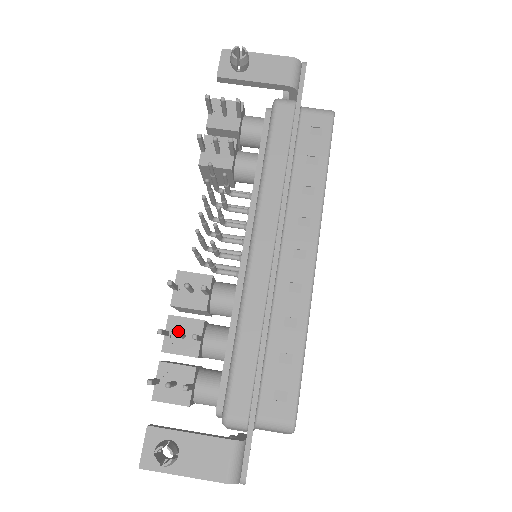
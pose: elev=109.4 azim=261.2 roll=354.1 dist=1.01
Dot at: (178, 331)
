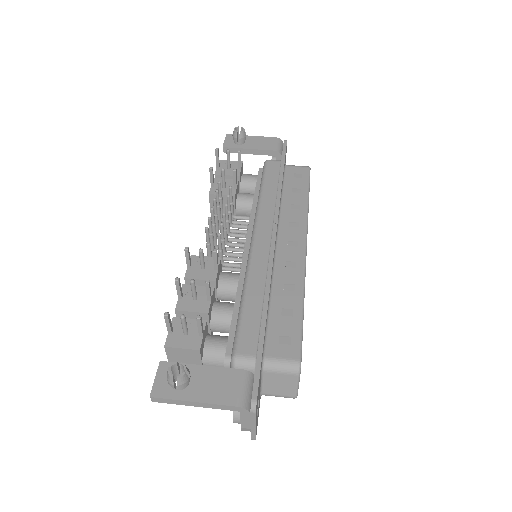
Dot at: (193, 279)
